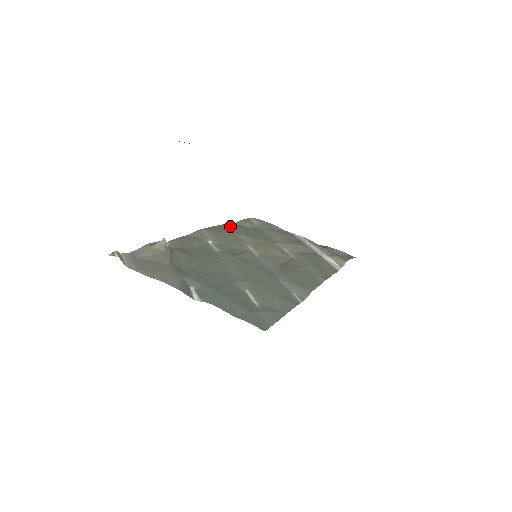
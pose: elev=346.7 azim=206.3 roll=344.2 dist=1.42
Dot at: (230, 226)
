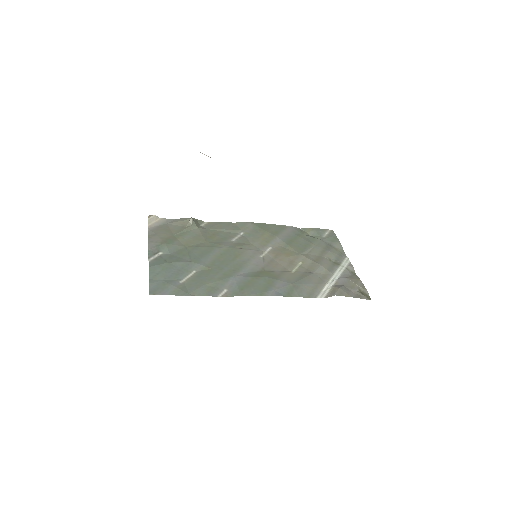
Dot at: (287, 229)
